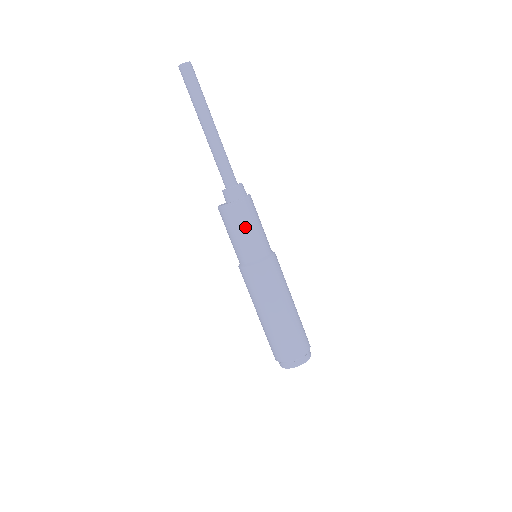
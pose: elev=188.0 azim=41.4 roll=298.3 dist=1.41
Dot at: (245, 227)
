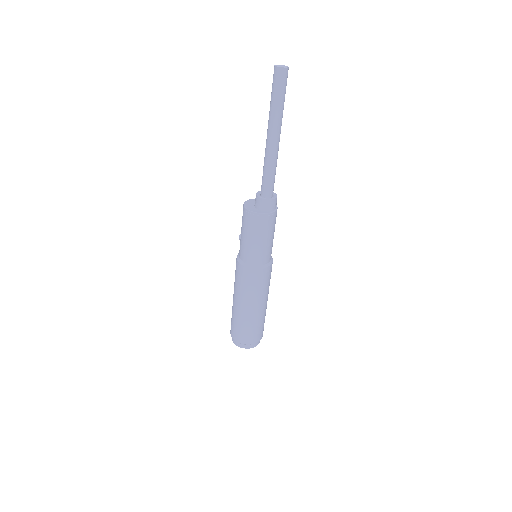
Dot at: (268, 236)
